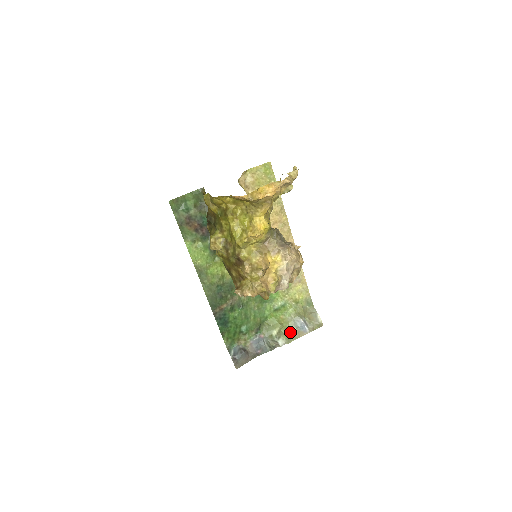
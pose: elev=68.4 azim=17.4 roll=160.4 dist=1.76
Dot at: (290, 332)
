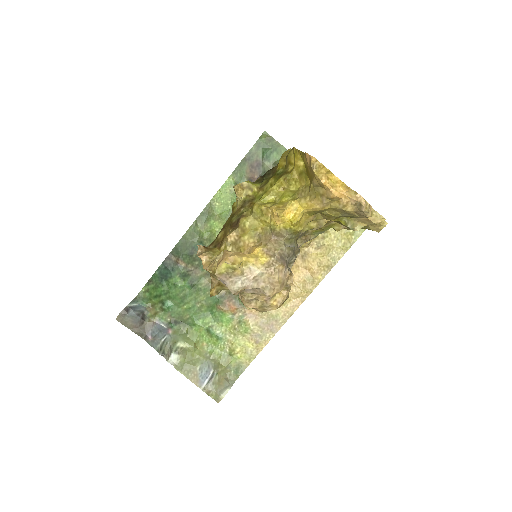
Dot at: (191, 364)
